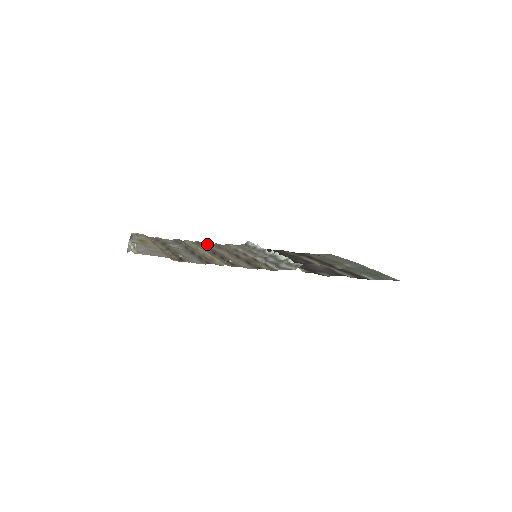
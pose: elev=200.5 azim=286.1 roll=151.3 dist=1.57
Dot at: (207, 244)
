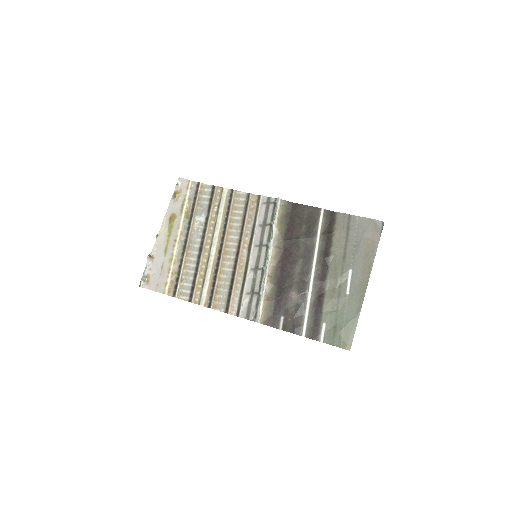
Dot at: (238, 199)
